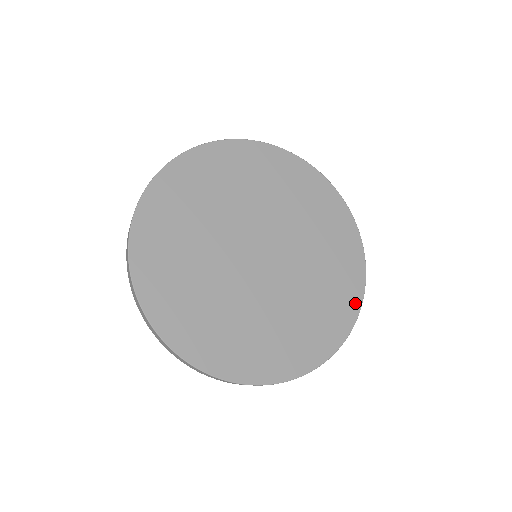
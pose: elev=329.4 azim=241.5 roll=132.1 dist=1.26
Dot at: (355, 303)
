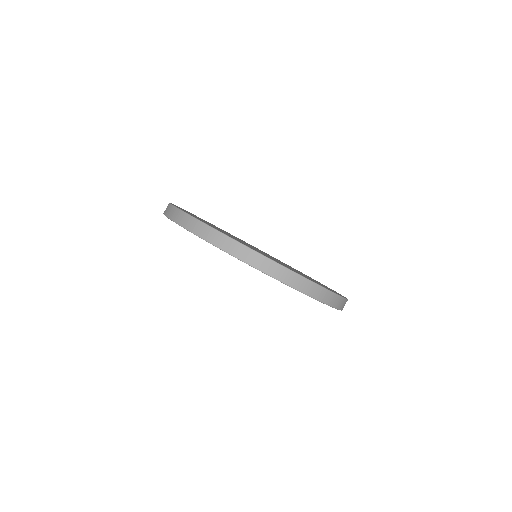
Dot at: (326, 286)
